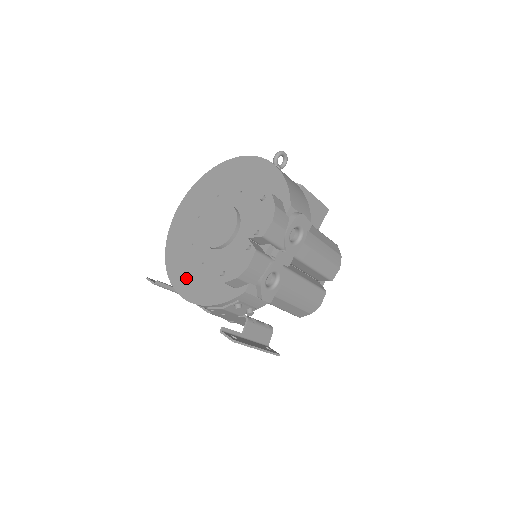
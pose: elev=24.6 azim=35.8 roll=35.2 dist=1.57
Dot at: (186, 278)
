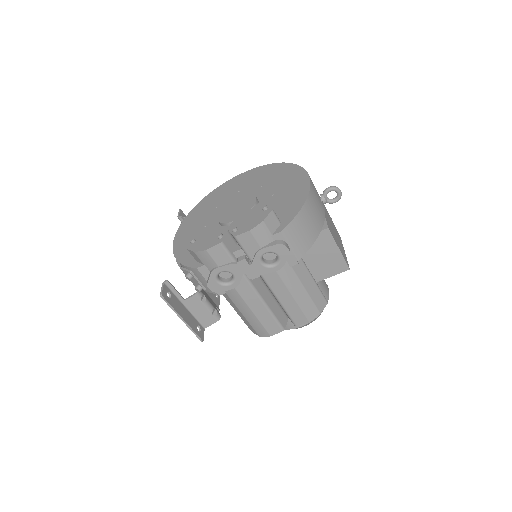
Dot at: (189, 228)
